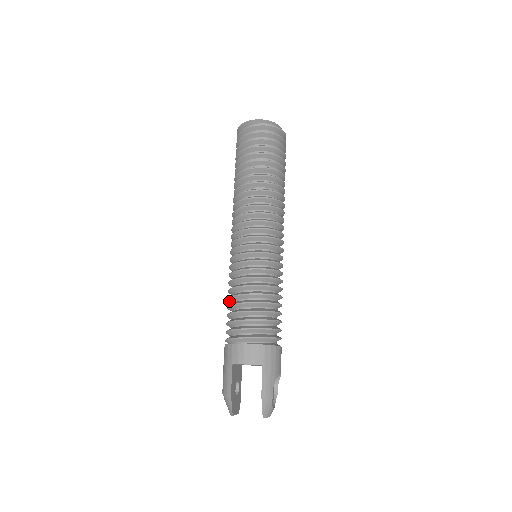
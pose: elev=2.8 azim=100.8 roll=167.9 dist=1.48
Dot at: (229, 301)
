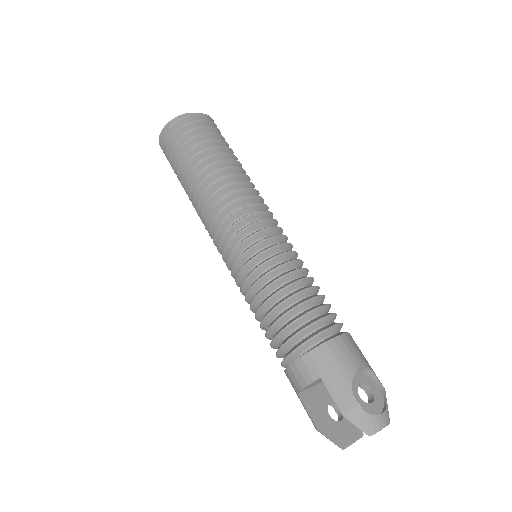
Dot at: occluded
